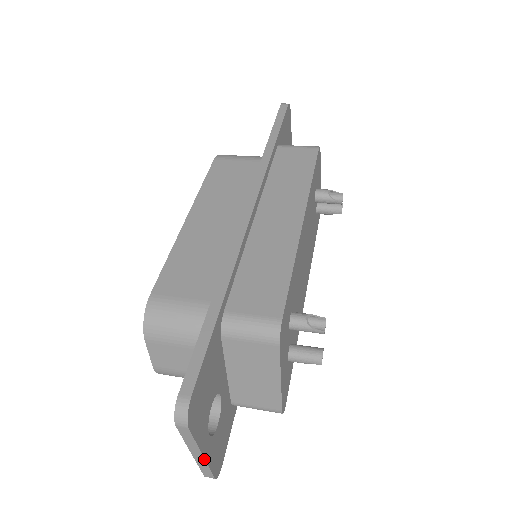
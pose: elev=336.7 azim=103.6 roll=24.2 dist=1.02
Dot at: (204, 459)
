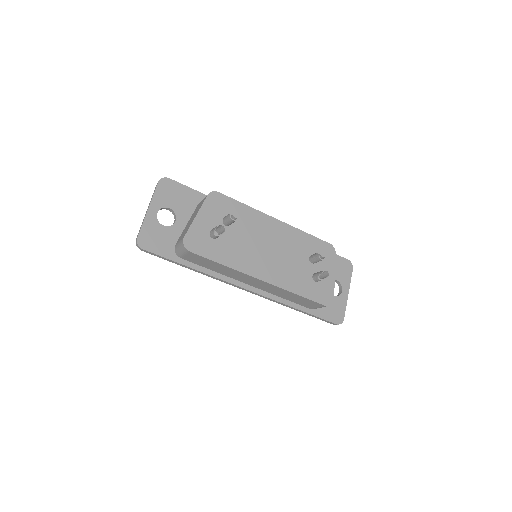
Dot at: (147, 213)
